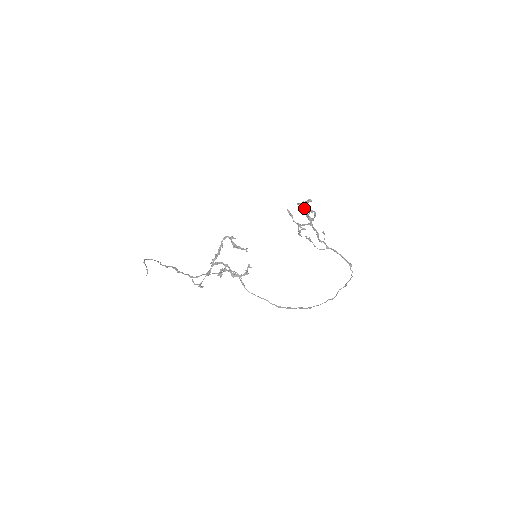
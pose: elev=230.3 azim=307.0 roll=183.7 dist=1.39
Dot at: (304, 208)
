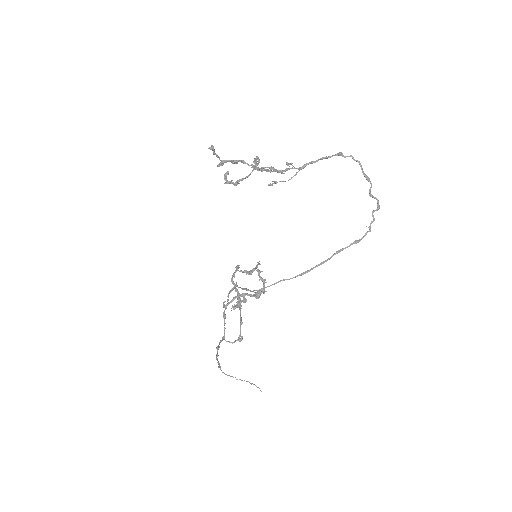
Dot at: occluded
